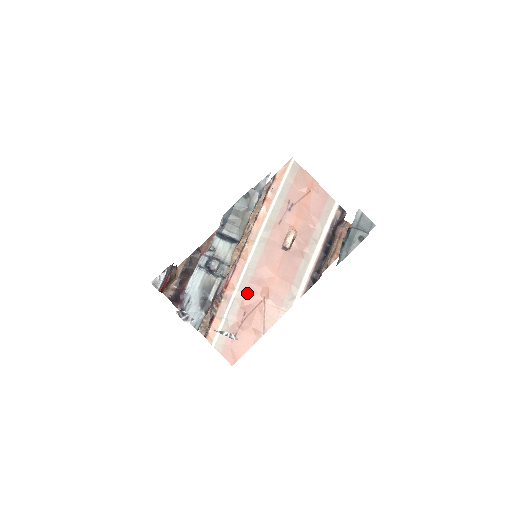
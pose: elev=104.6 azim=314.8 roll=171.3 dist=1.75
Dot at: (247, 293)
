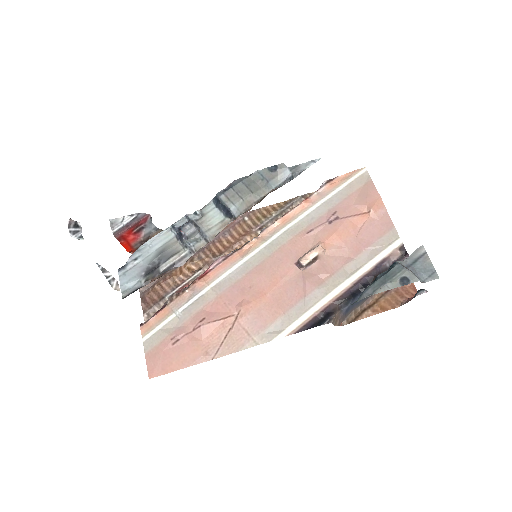
Dot at: (221, 296)
